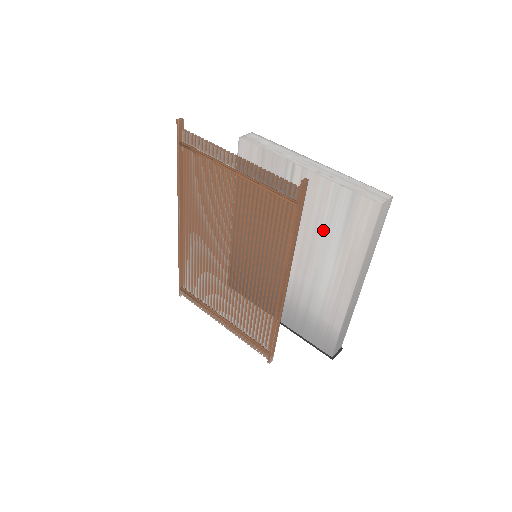
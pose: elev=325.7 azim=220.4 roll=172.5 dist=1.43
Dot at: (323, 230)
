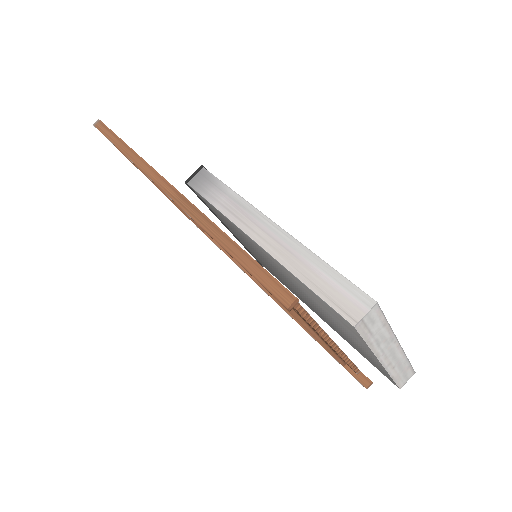
Dot at: (344, 335)
